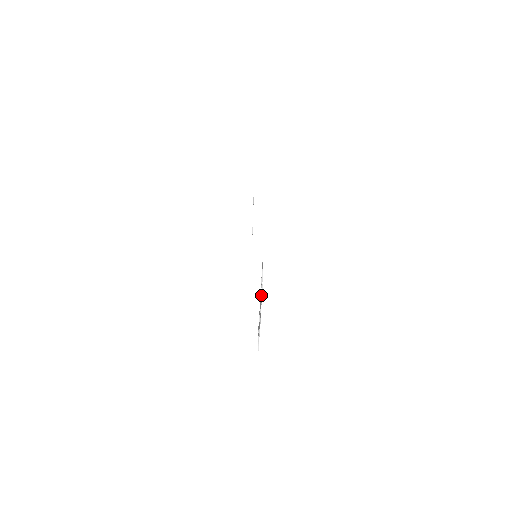
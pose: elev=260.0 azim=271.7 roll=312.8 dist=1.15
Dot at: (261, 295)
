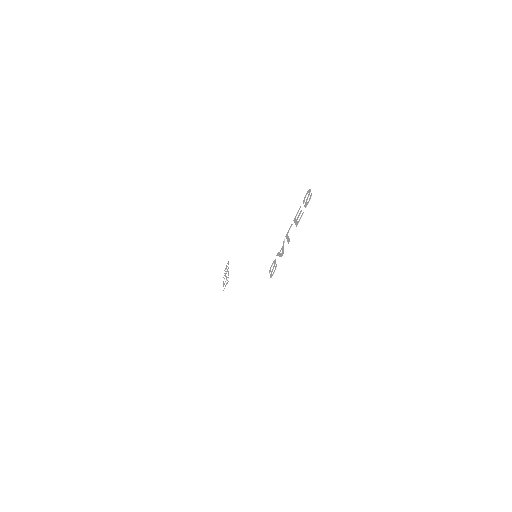
Dot at: (306, 203)
